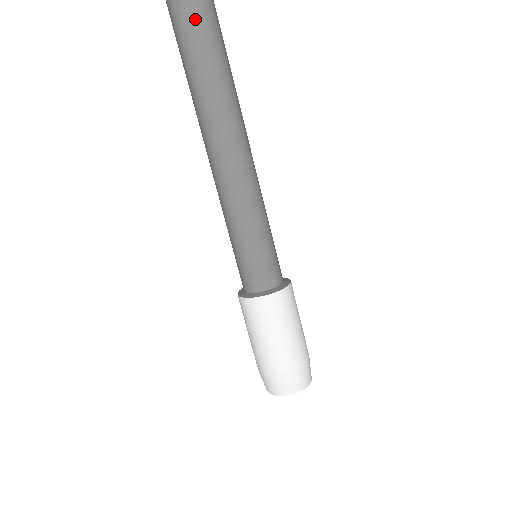
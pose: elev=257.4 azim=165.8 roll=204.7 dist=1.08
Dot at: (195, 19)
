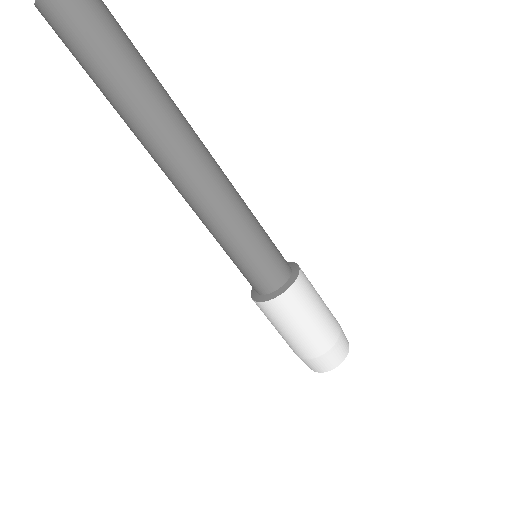
Dot at: (76, 55)
